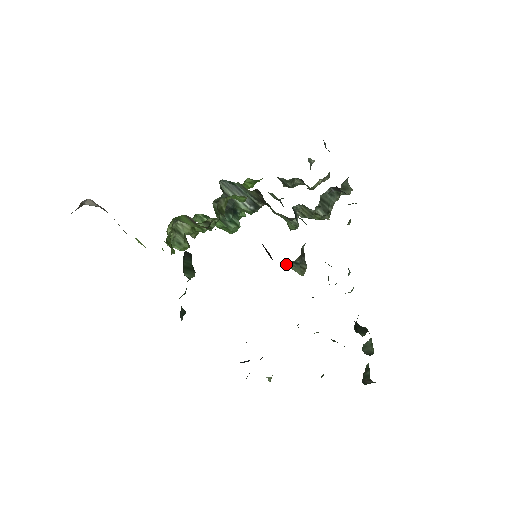
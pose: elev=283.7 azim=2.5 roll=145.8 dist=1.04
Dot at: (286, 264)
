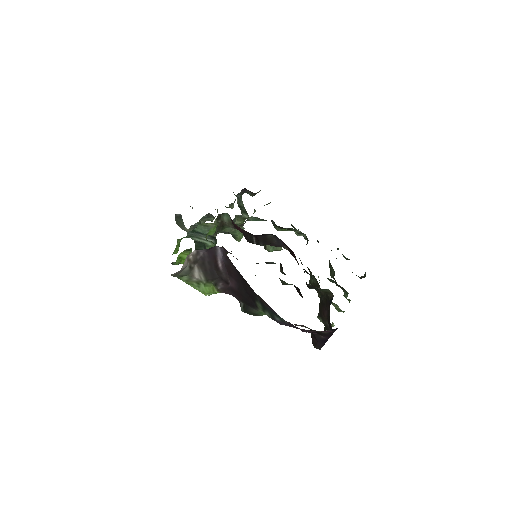
Dot at: (272, 247)
